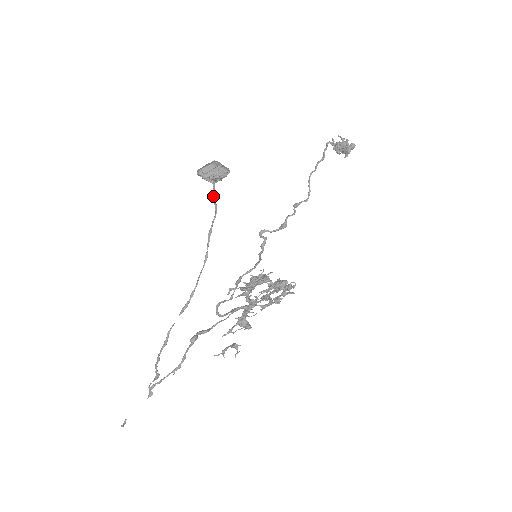
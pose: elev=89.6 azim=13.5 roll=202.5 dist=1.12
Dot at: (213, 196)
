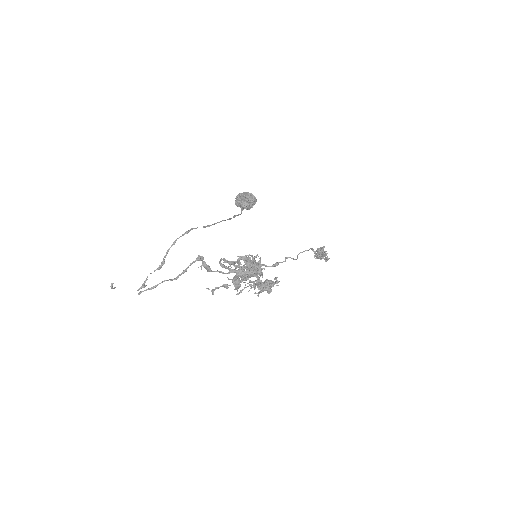
Dot at: (242, 209)
